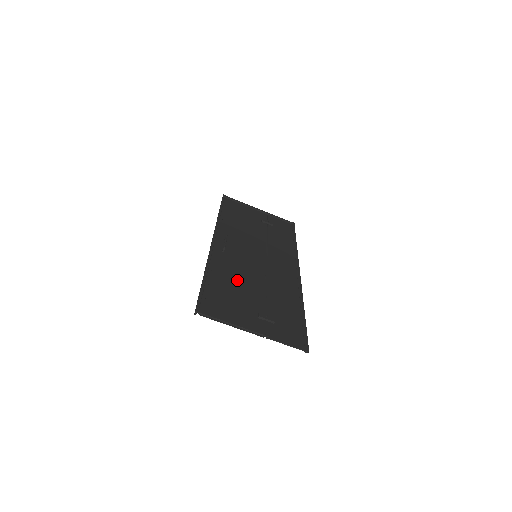
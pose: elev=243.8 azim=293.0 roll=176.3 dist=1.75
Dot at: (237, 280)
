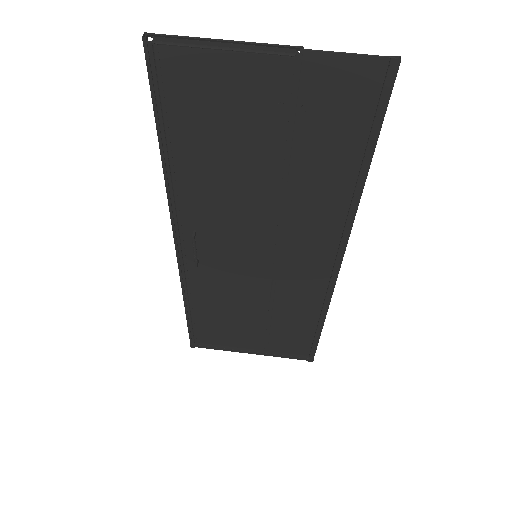
Dot at: (225, 176)
